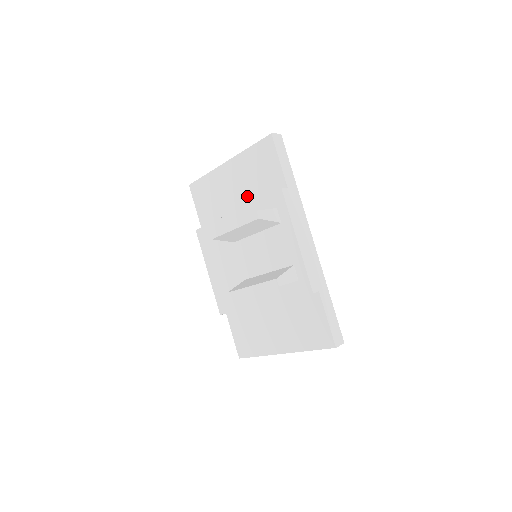
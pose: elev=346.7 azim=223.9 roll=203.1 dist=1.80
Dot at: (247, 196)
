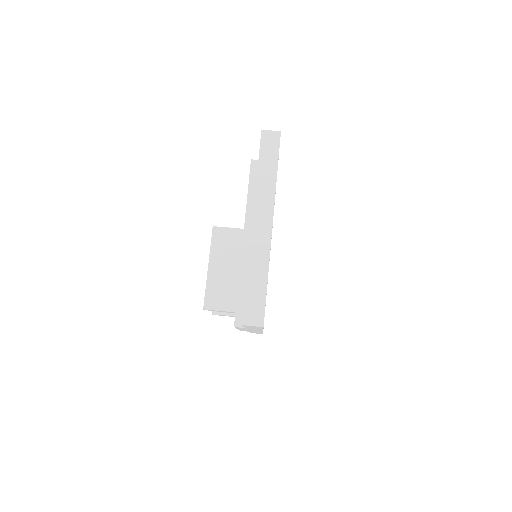
Dot at: occluded
